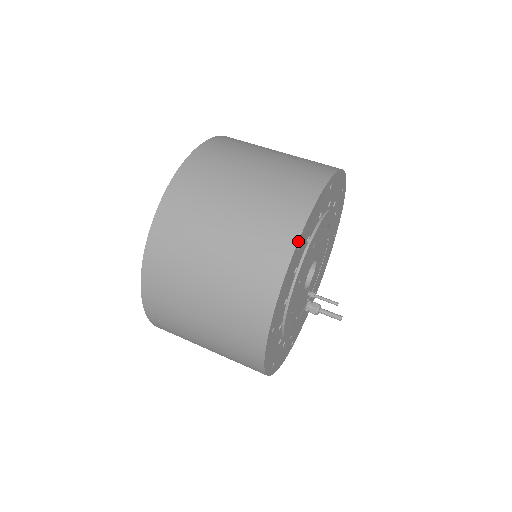
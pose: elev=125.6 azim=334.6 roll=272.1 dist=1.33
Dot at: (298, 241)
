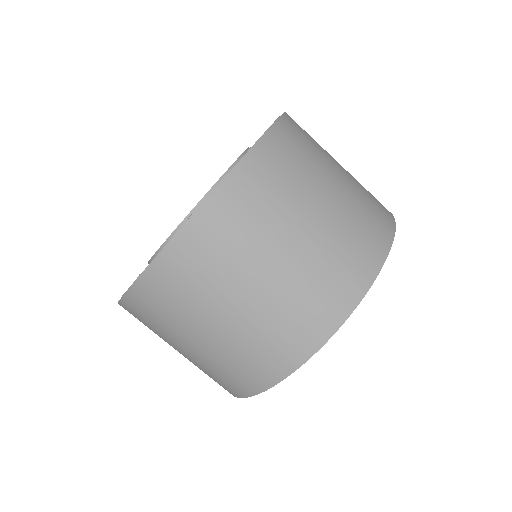
Dot at: (322, 345)
